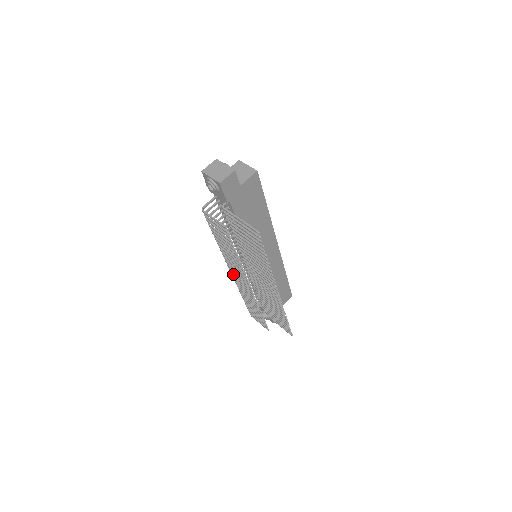
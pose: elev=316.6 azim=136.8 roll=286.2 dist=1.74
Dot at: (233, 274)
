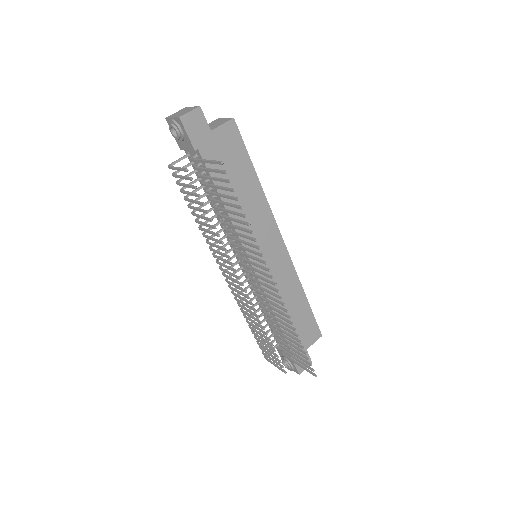
Dot at: (225, 276)
